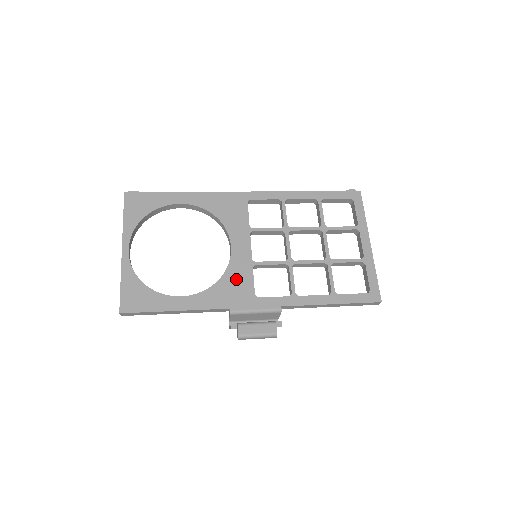
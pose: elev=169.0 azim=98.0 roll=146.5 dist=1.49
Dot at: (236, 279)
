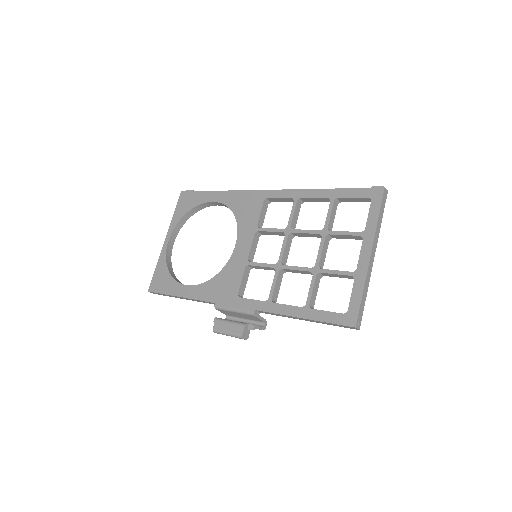
Dot at: (229, 276)
